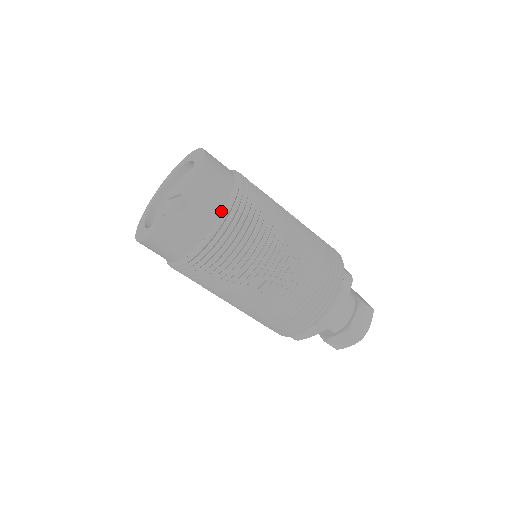
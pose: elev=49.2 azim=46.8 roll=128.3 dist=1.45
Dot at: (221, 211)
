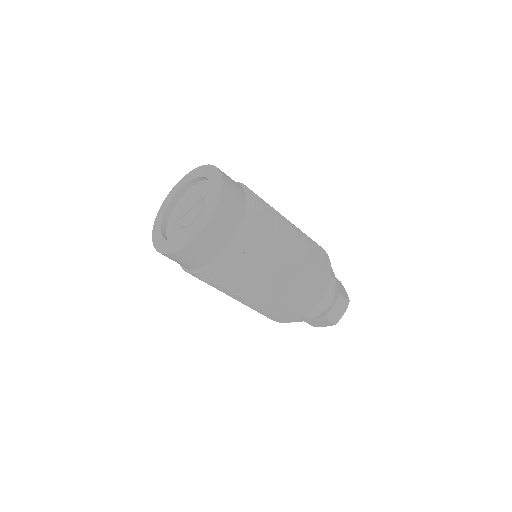
Dot at: (245, 195)
